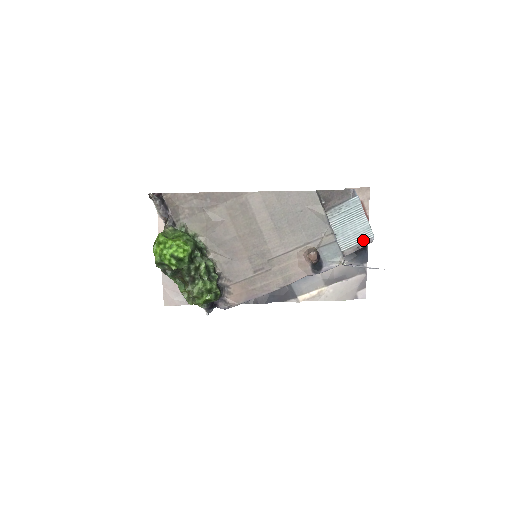
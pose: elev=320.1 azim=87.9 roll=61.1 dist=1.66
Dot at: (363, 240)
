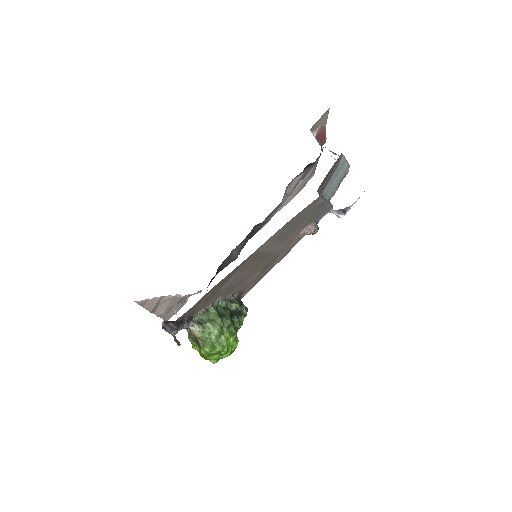
Dot at: (342, 177)
